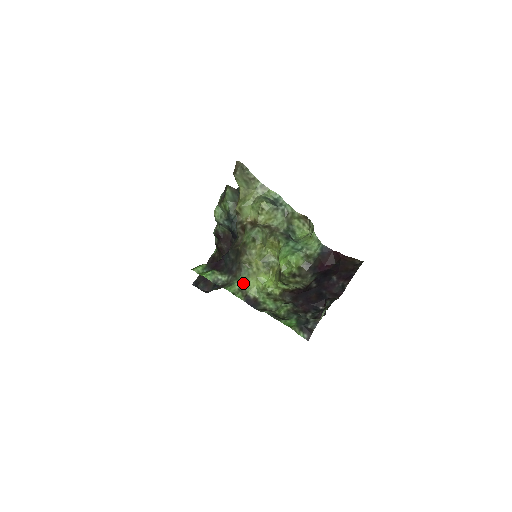
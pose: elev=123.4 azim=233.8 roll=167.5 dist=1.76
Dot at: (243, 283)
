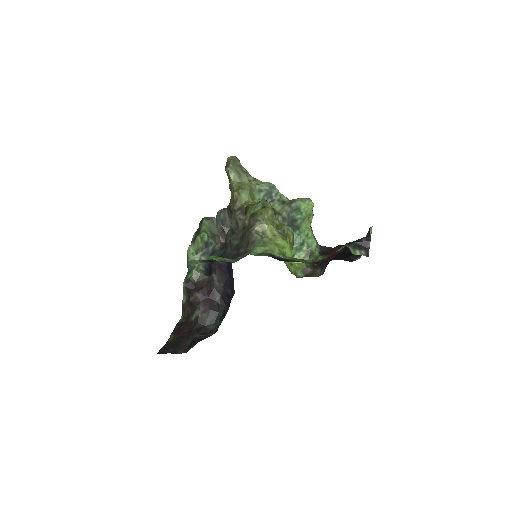
Dot at: (261, 250)
